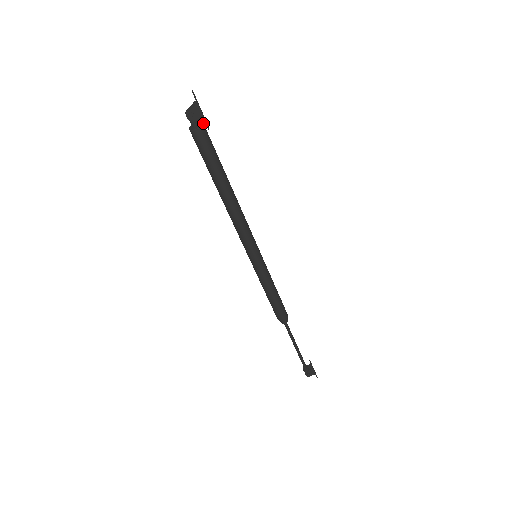
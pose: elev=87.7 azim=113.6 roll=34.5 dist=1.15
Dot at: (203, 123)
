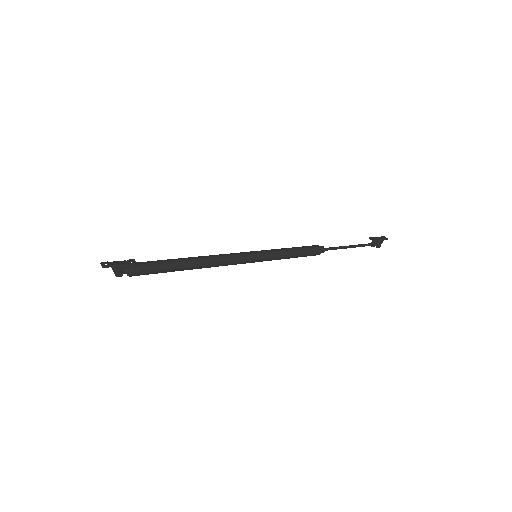
Dot at: (129, 265)
